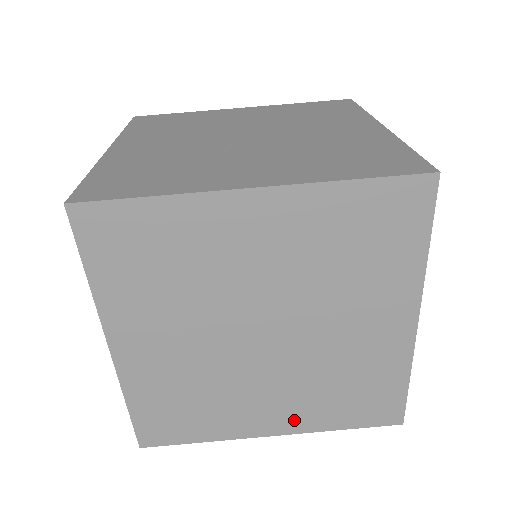
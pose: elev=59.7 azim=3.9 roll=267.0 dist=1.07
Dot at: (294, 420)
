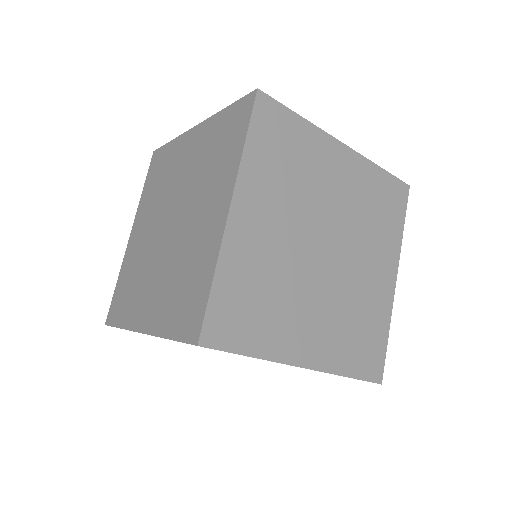
Dot at: (322, 352)
